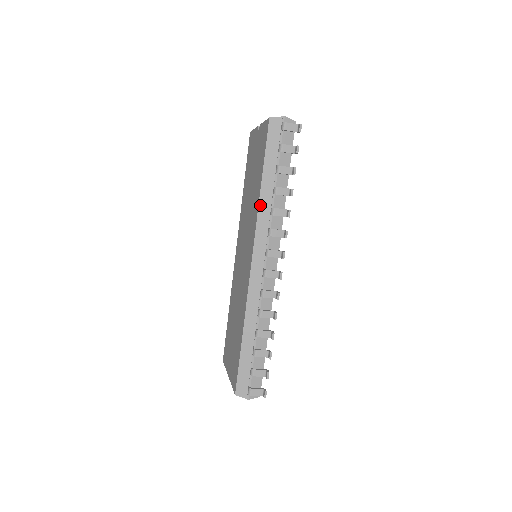
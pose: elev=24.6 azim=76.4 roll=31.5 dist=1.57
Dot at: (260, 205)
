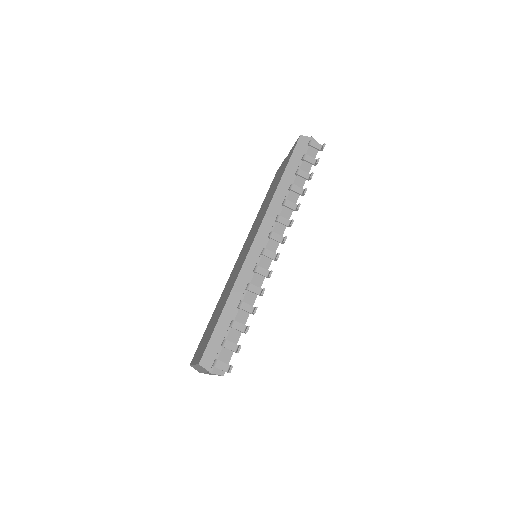
Dot at: (275, 196)
